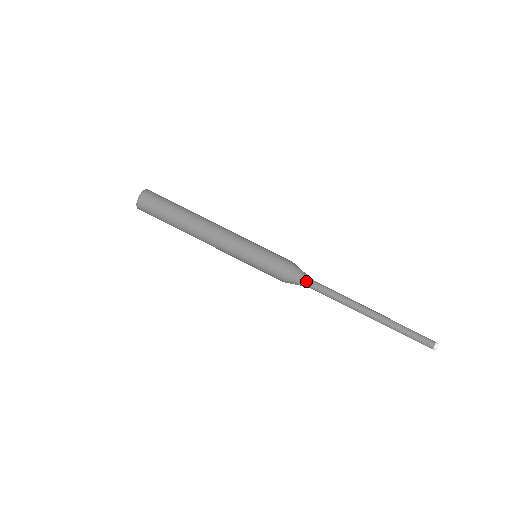
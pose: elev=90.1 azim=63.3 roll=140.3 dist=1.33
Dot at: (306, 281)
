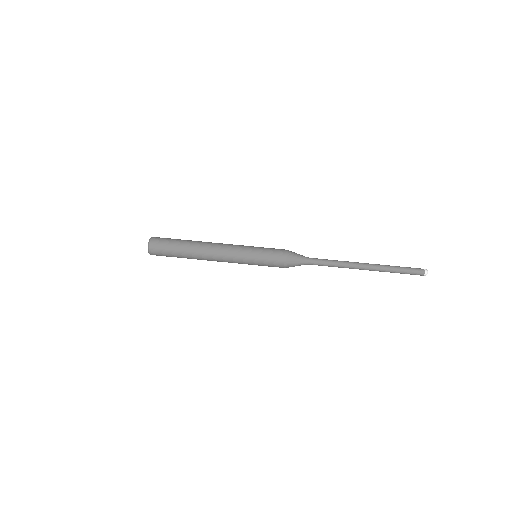
Dot at: (302, 261)
